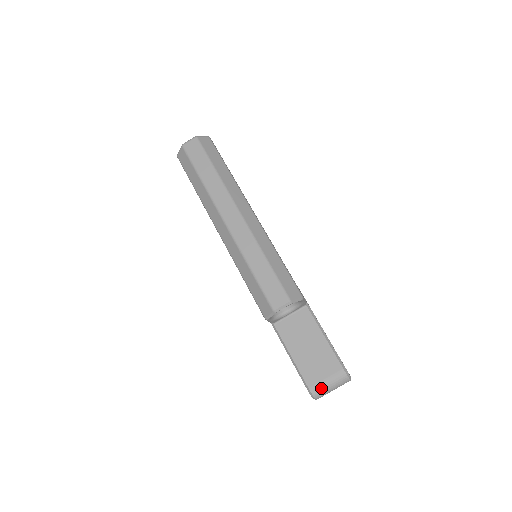
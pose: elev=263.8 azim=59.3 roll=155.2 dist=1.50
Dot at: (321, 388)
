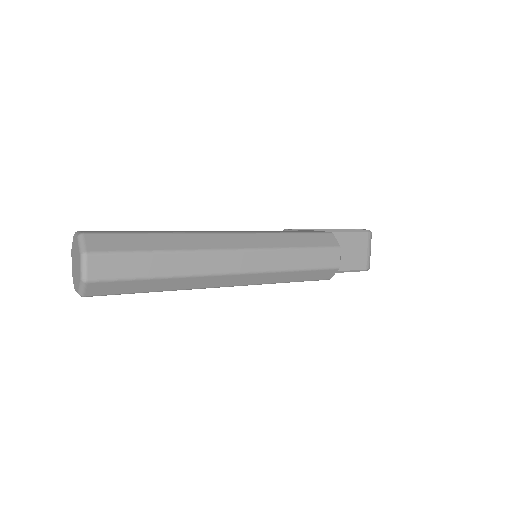
Dot at: occluded
